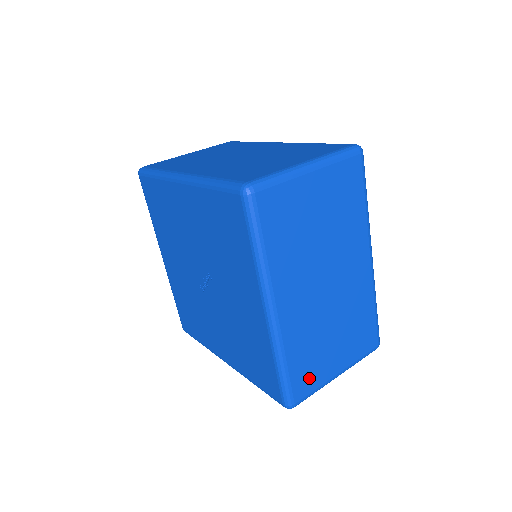
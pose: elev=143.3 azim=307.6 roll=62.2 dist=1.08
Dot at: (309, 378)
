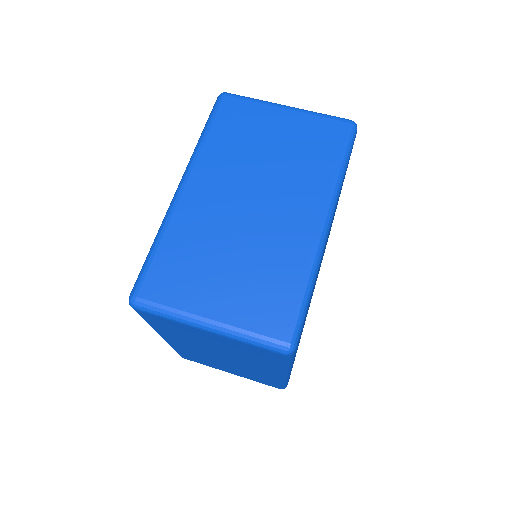
Dot at: (199, 361)
